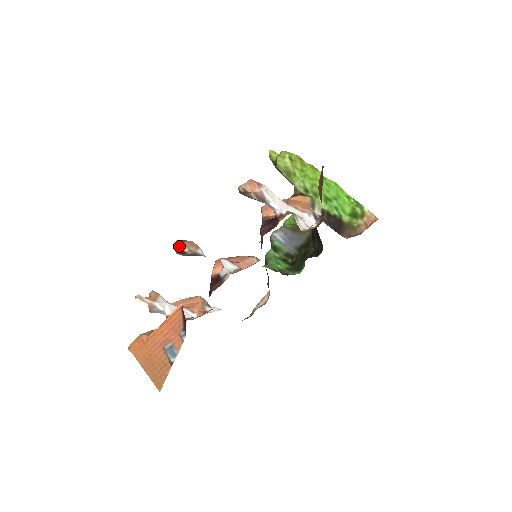
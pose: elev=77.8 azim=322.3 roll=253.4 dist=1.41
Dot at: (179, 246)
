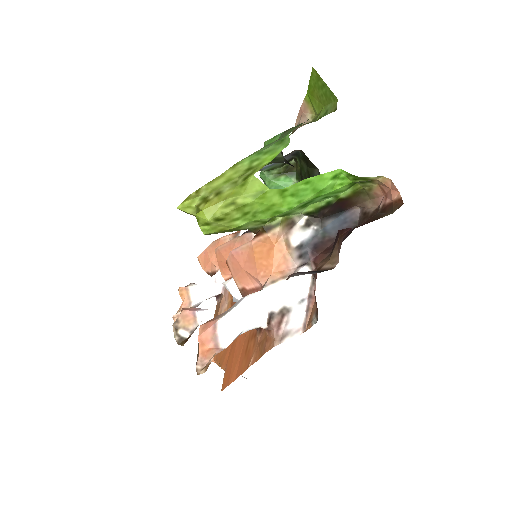
Dot at: (178, 336)
